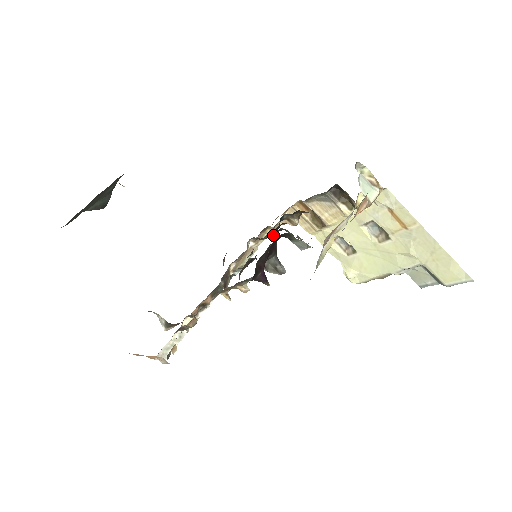
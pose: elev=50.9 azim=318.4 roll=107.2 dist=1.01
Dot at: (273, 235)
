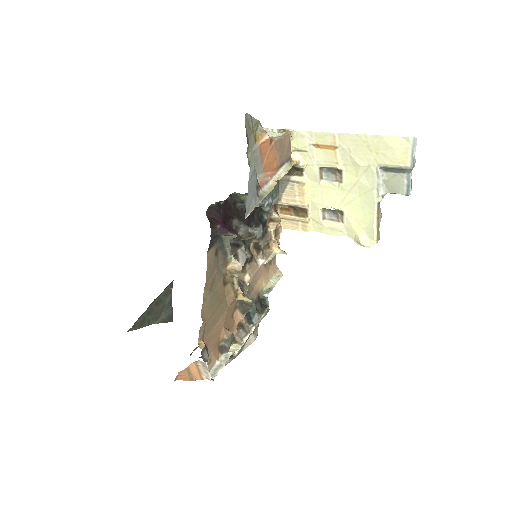
Dot at: (281, 250)
